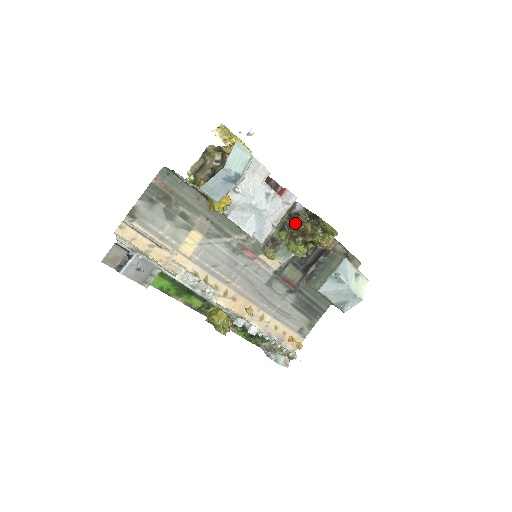
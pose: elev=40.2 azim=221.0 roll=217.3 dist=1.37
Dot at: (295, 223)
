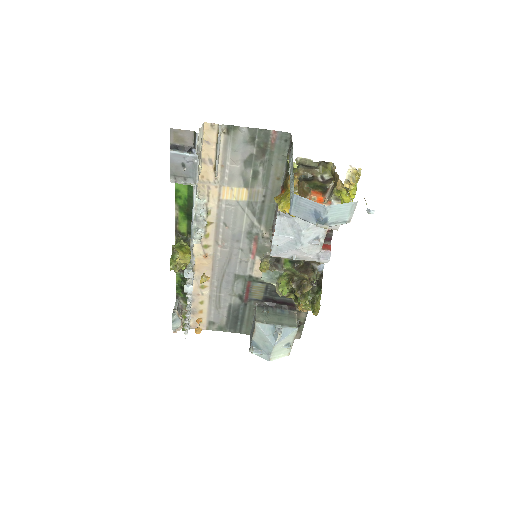
Dot at: (304, 272)
